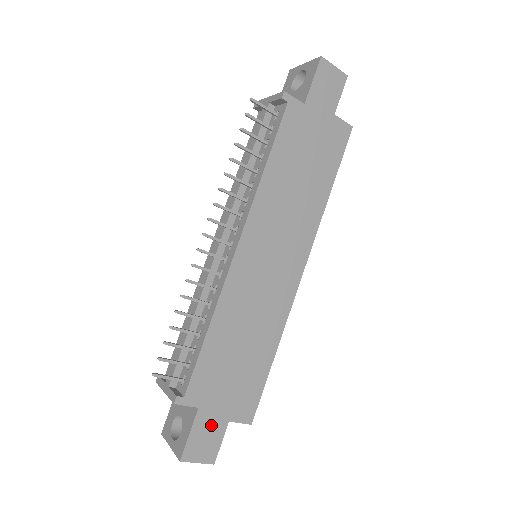
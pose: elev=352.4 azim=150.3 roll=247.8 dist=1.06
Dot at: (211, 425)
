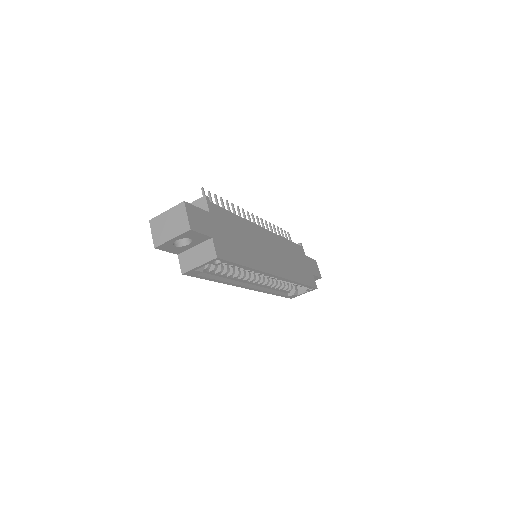
Dot at: (206, 223)
